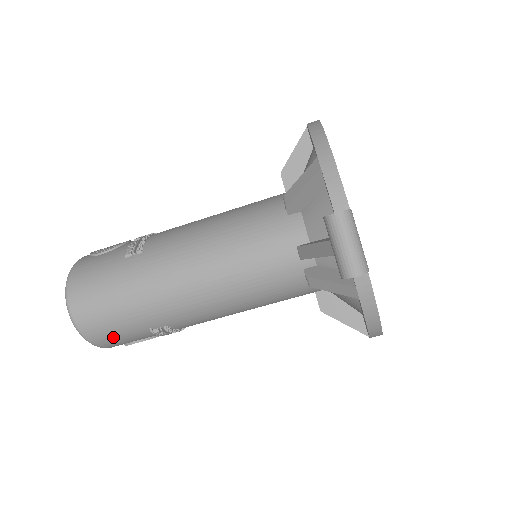
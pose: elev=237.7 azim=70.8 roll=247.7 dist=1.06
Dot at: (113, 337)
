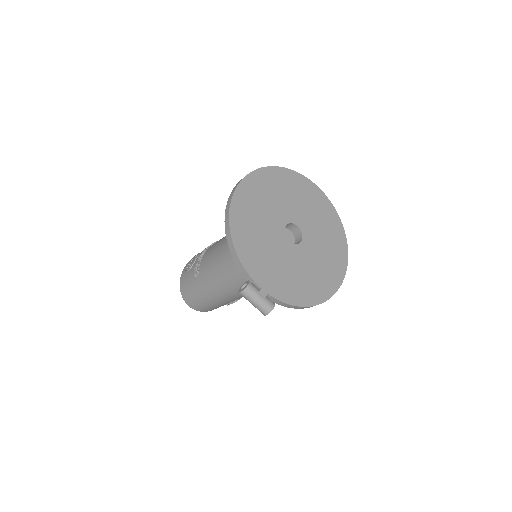
Dot at: occluded
